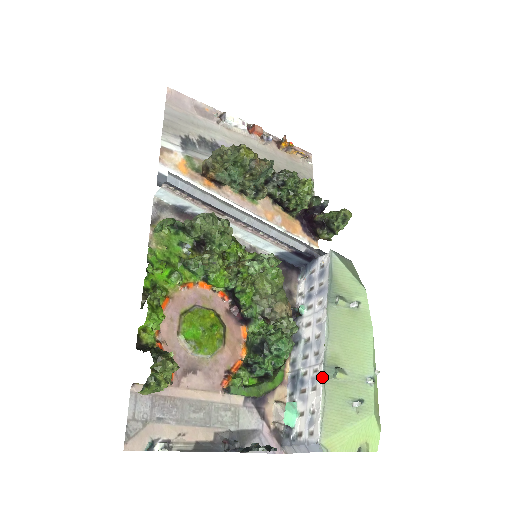
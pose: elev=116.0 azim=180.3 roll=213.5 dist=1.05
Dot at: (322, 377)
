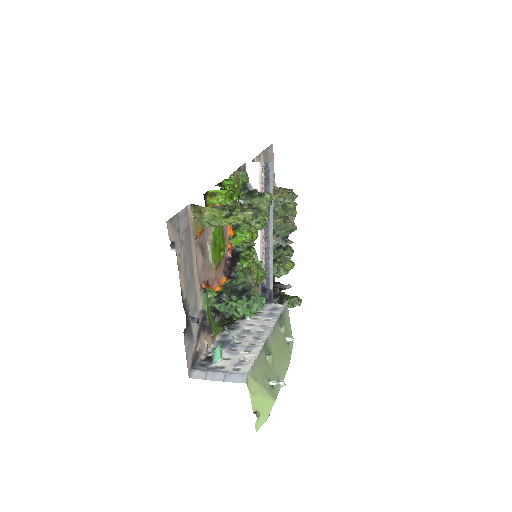
Dot at: (262, 347)
